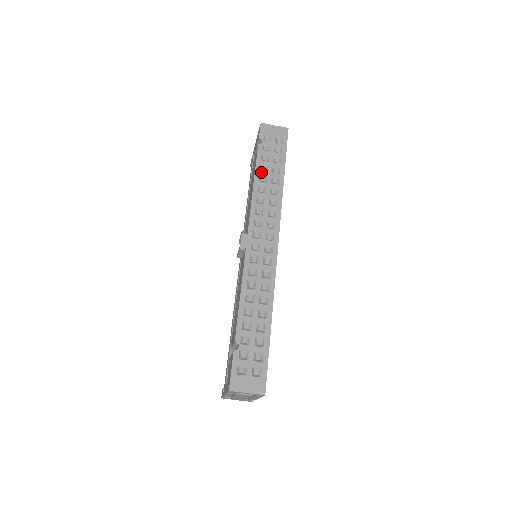
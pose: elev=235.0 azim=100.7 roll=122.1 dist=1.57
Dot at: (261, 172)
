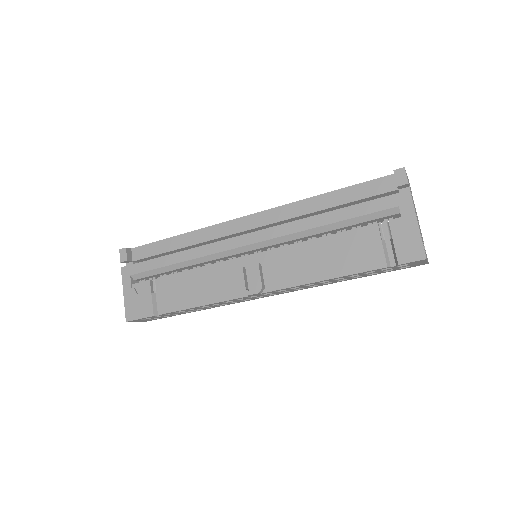
Dot at: (346, 277)
